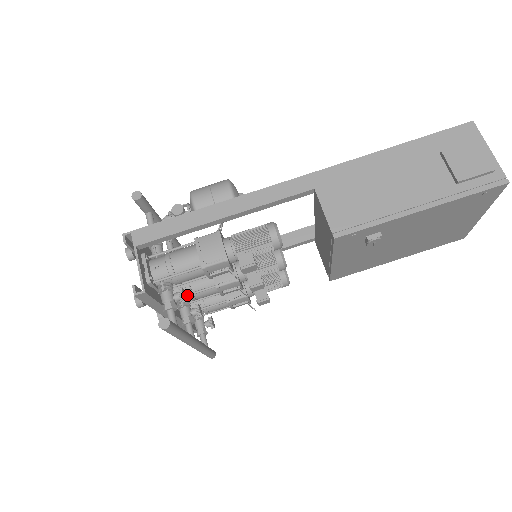
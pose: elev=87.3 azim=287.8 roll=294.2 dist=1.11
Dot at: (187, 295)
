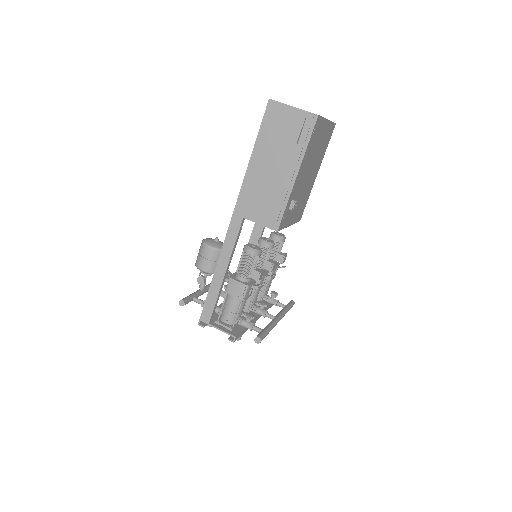
Dot at: (250, 306)
